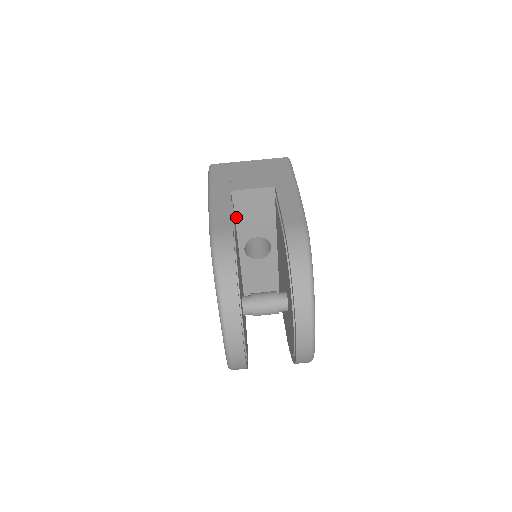
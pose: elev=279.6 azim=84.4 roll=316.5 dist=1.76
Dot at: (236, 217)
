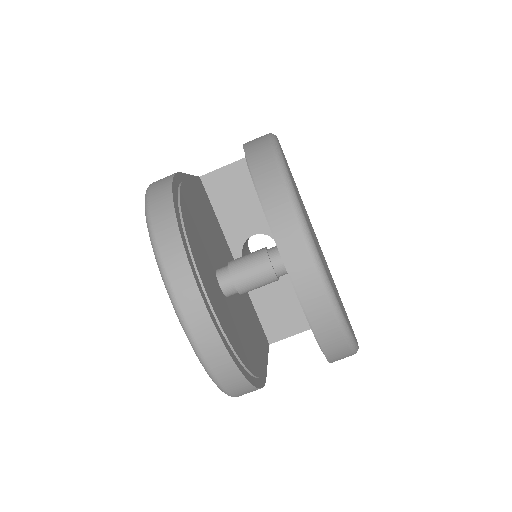
Dot at: (217, 212)
